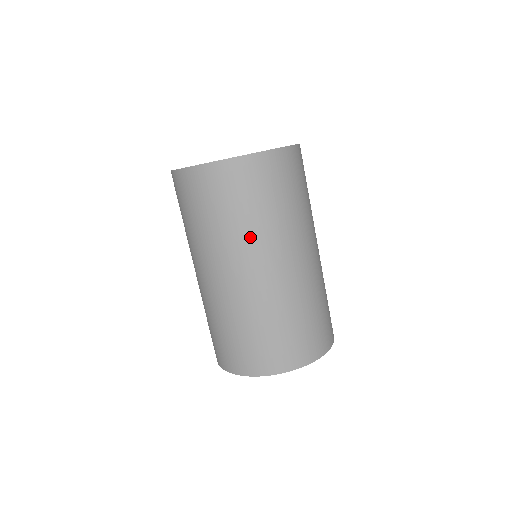
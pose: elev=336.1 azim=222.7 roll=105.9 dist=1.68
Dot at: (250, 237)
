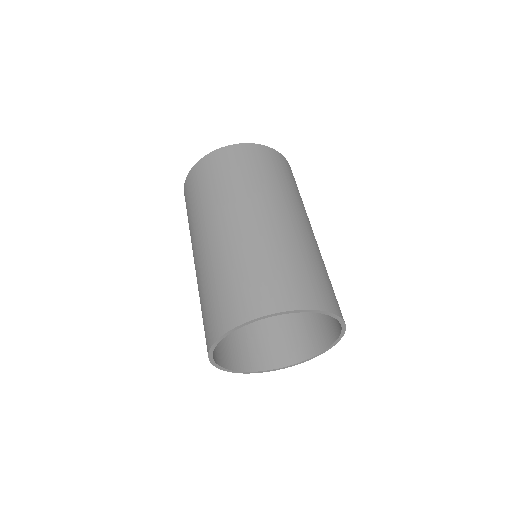
Dot at: (249, 191)
